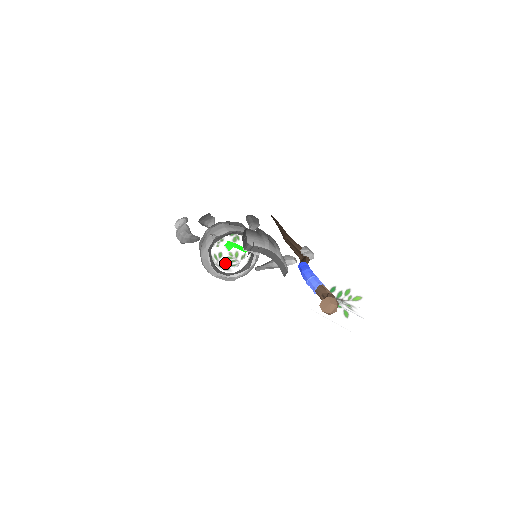
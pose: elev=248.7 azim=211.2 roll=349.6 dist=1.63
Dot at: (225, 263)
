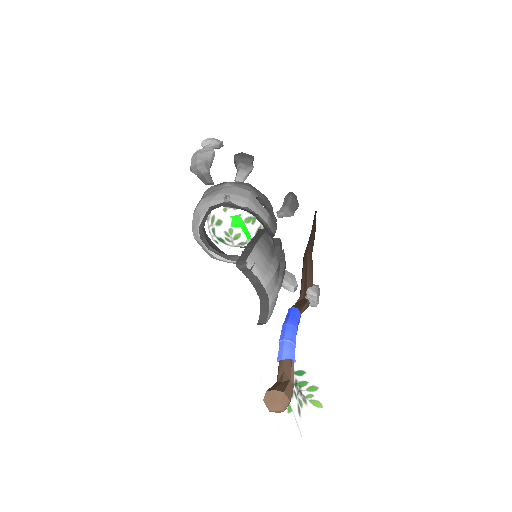
Dot at: (217, 235)
